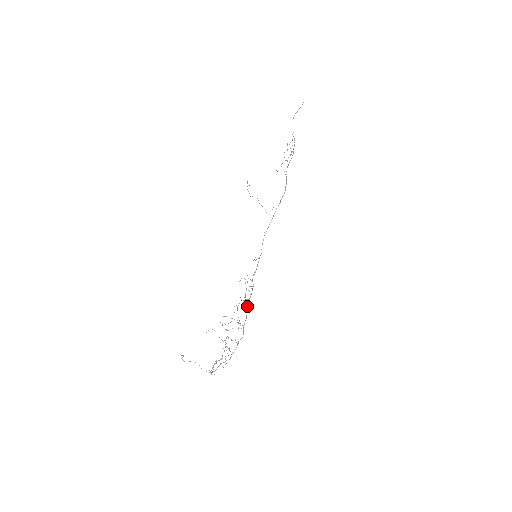
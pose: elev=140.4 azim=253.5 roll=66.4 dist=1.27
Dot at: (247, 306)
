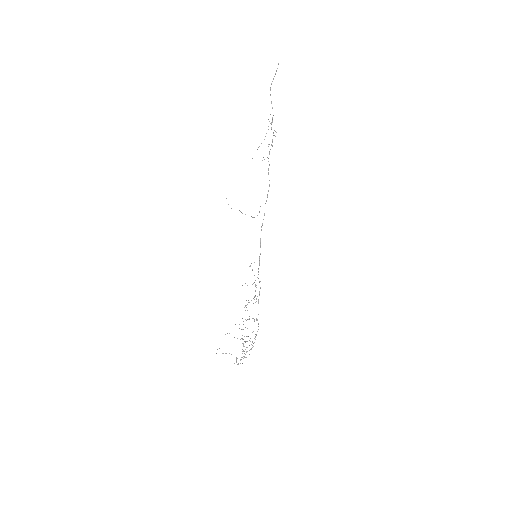
Dot at: (258, 302)
